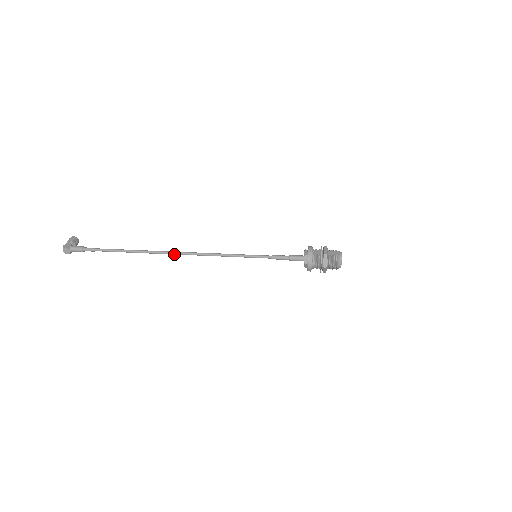
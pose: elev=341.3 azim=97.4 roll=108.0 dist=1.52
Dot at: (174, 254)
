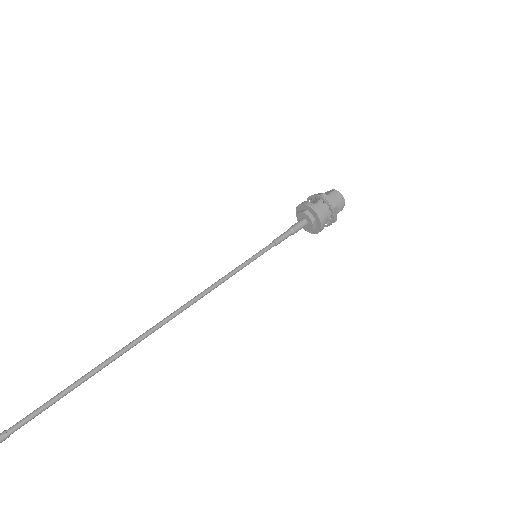
Dot at: (153, 331)
